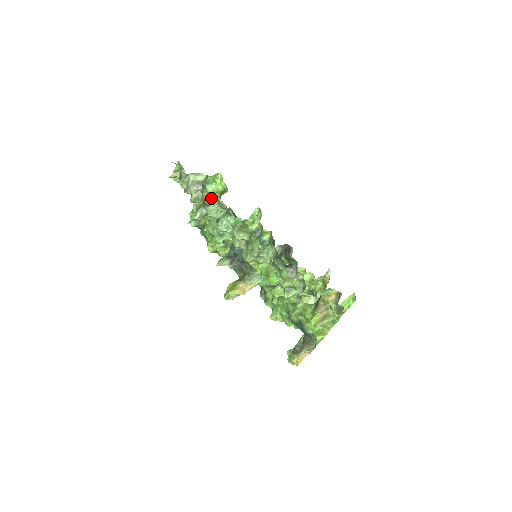
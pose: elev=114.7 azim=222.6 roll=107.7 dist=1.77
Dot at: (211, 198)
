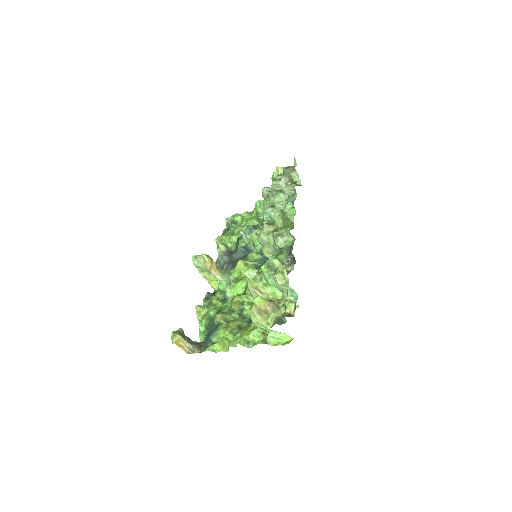
Dot at: (291, 190)
